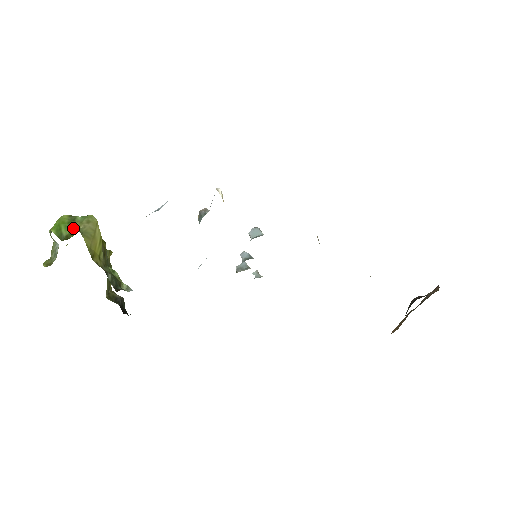
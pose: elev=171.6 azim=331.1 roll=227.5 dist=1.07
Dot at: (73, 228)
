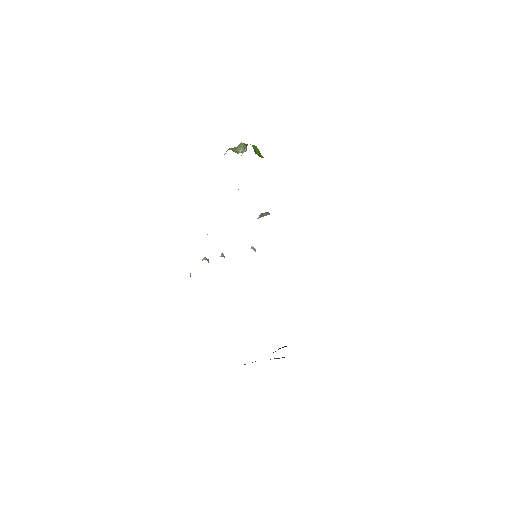
Dot at: (261, 155)
